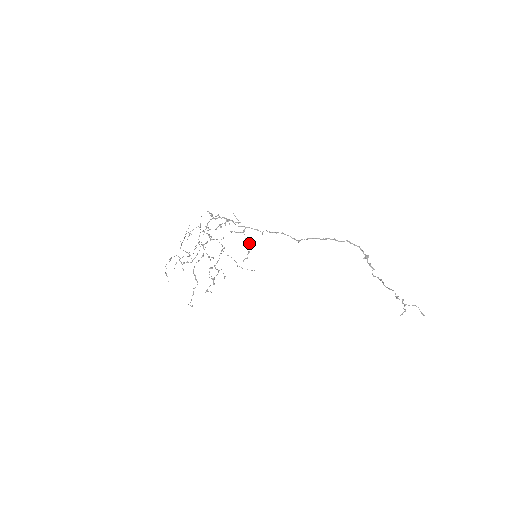
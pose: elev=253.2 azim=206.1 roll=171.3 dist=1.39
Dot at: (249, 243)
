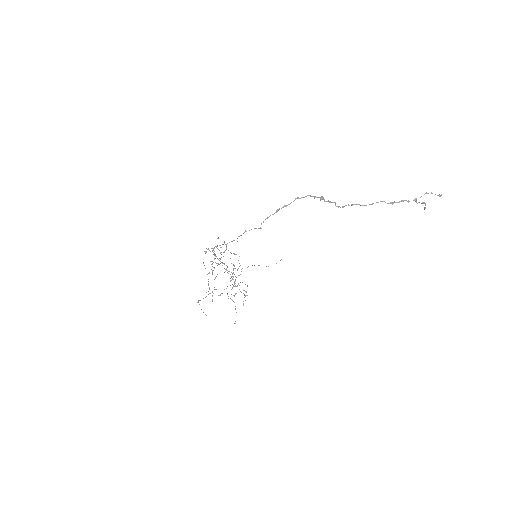
Dot at: (236, 254)
